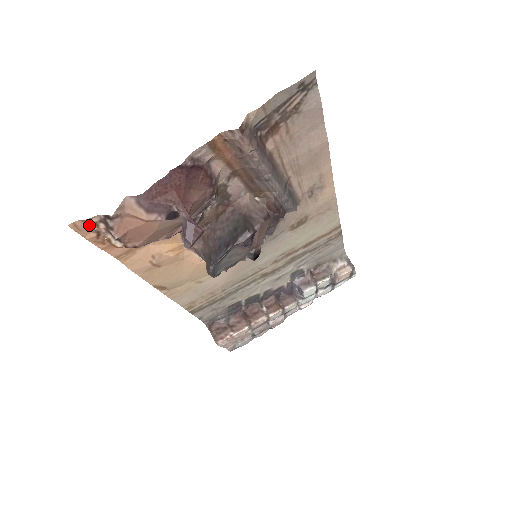
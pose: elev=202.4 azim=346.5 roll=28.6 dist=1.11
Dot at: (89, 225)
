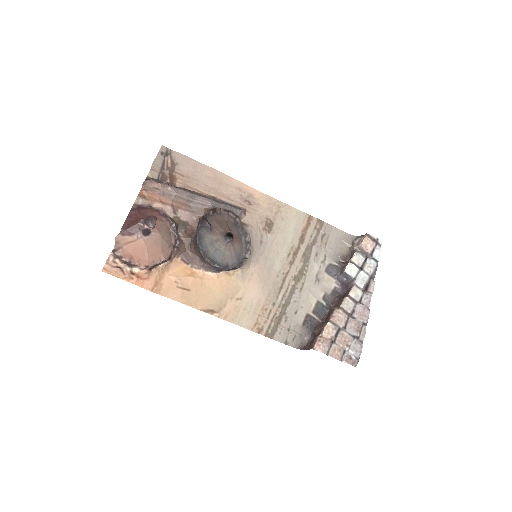
Dot at: (111, 265)
